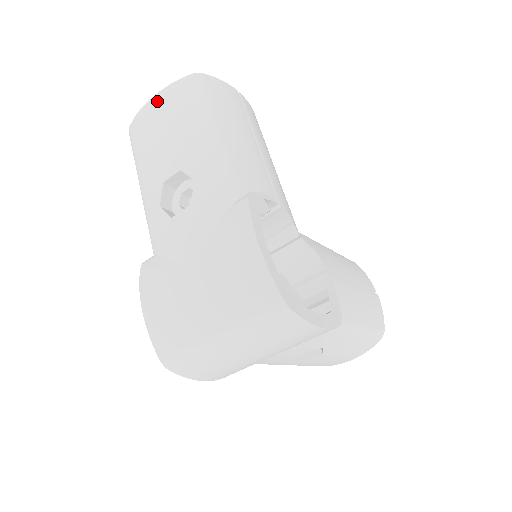
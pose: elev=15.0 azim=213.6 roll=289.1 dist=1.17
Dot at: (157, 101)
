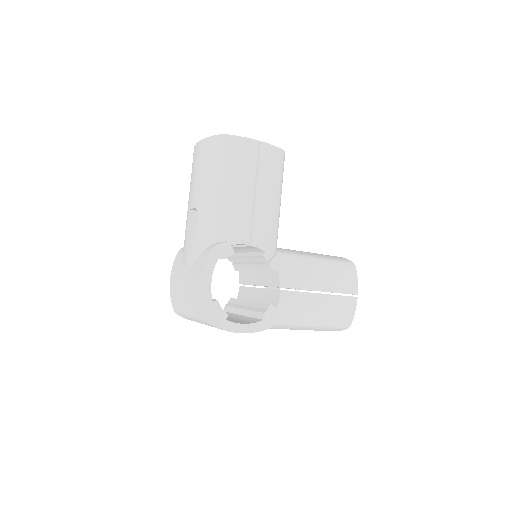
Dot at: (200, 146)
